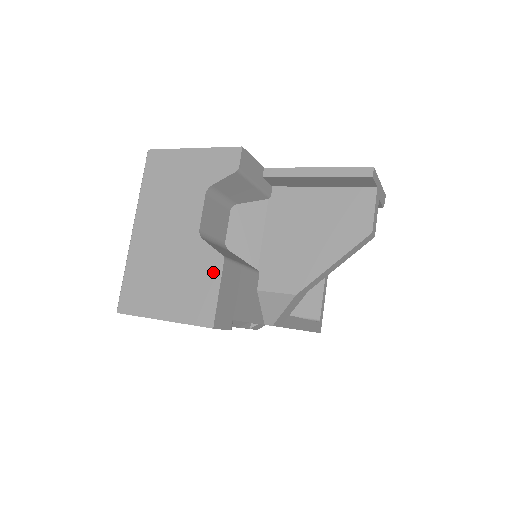
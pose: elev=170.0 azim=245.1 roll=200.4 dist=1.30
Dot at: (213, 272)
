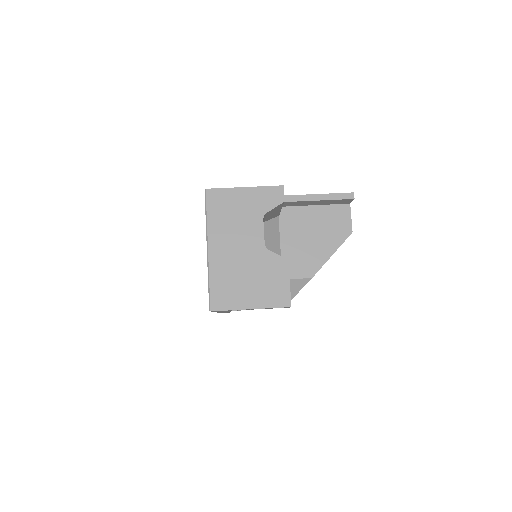
Dot at: (282, 271)
